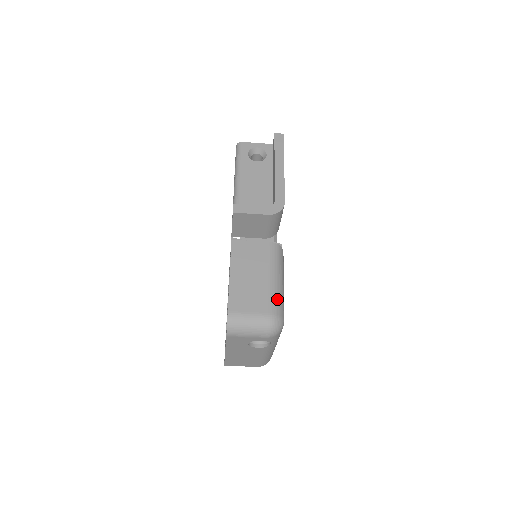
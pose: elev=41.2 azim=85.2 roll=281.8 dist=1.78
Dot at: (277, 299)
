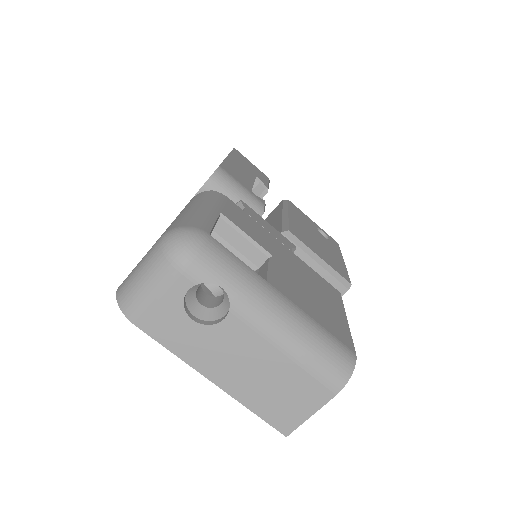
Dot at: (182, 218)
